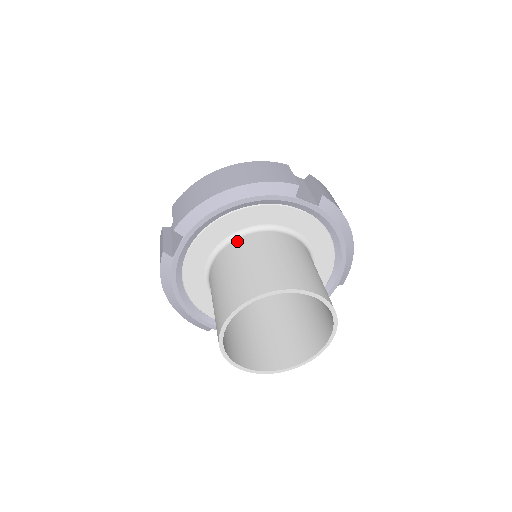
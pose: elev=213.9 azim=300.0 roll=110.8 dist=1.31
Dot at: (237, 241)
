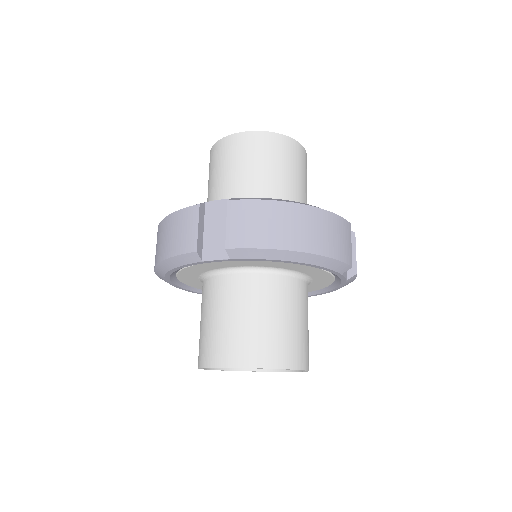
Dot at: occluded
